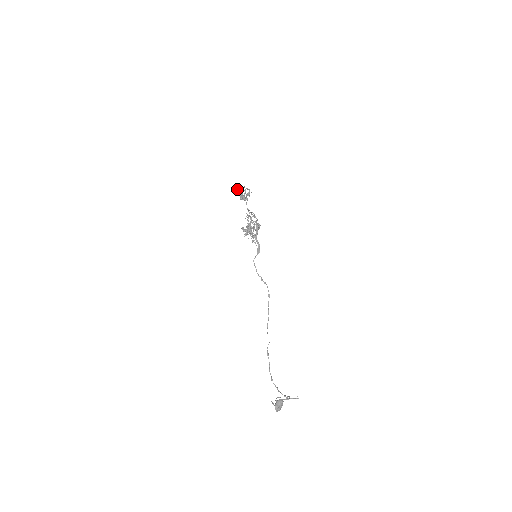
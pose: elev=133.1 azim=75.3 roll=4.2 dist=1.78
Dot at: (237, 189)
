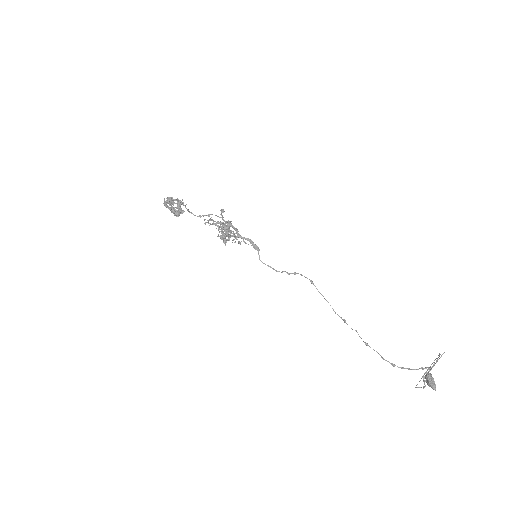
Dot at: (165, 206)
